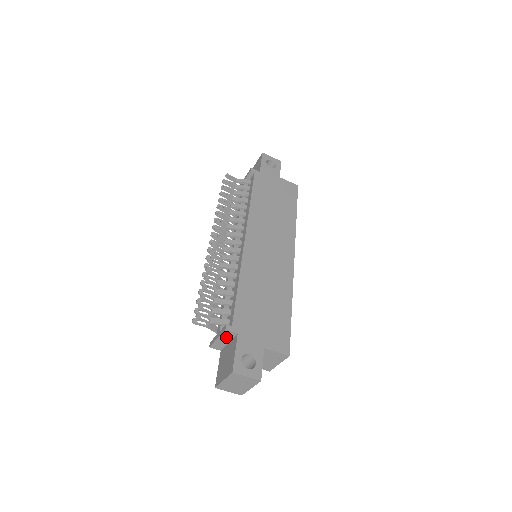
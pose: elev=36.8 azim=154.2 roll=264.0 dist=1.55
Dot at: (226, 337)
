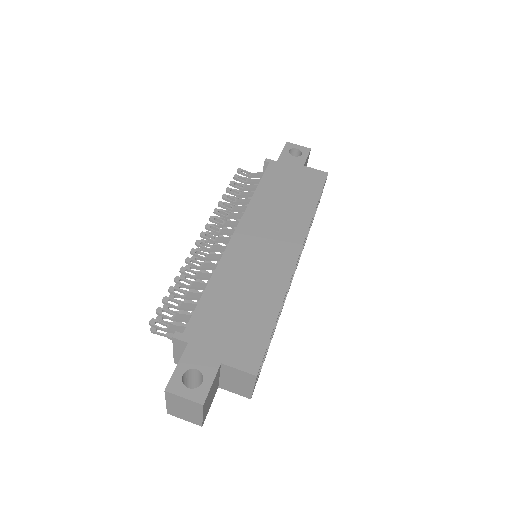
Dot at: (180, 348)
